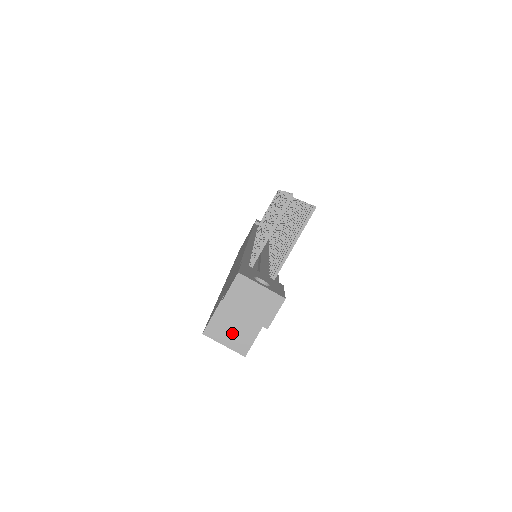
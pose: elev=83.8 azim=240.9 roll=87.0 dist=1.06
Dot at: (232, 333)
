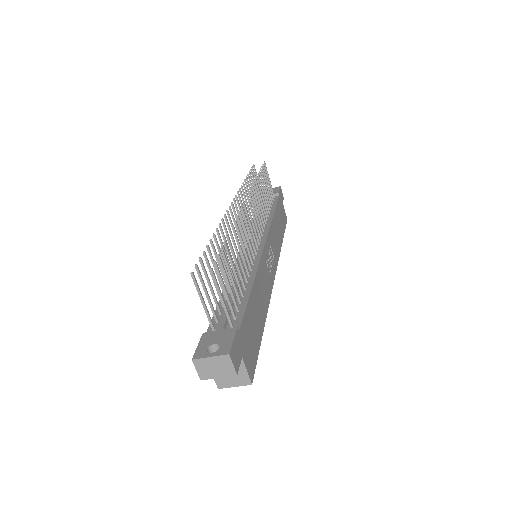
Dot at: (232, 378)
